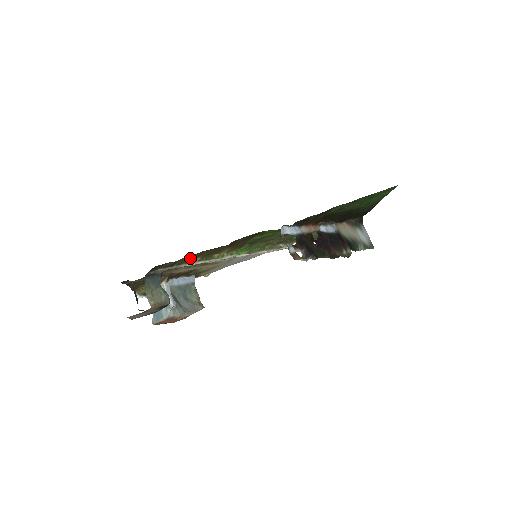
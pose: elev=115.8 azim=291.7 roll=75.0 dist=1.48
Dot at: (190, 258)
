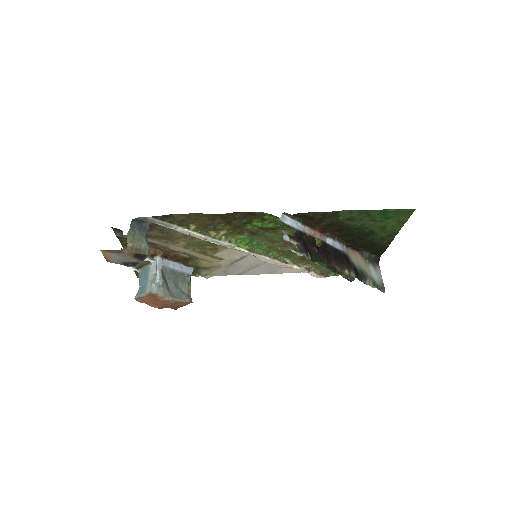
Dot at: (183, 219)
